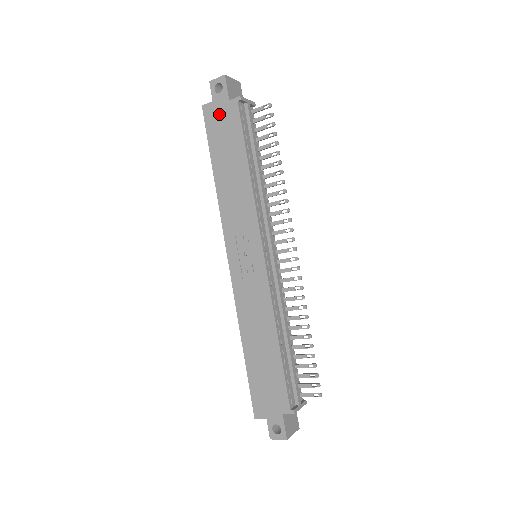
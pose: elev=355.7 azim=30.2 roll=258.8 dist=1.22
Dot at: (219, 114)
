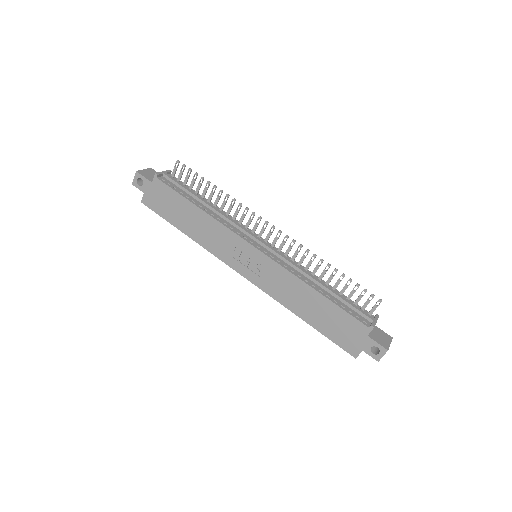
Dot at: (154, 196)
